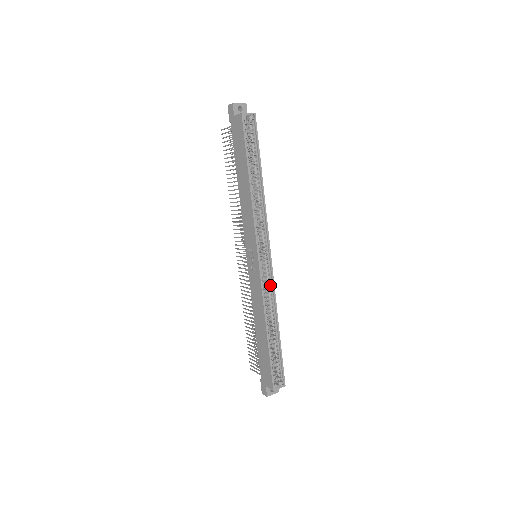
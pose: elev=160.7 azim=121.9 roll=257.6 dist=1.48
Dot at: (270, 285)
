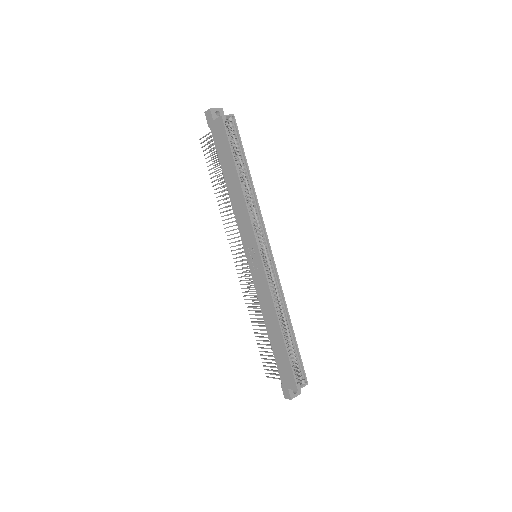
Dot at: (276, 282)
